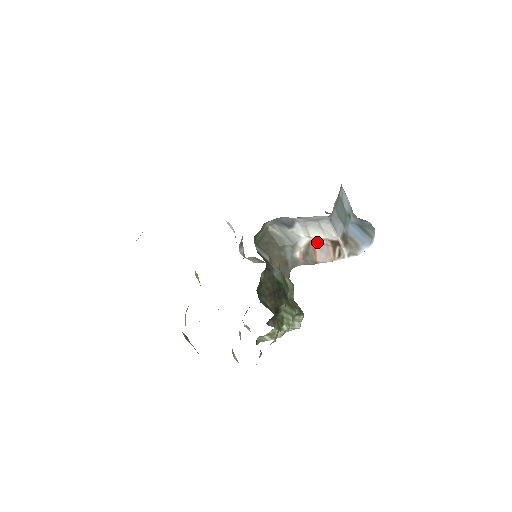
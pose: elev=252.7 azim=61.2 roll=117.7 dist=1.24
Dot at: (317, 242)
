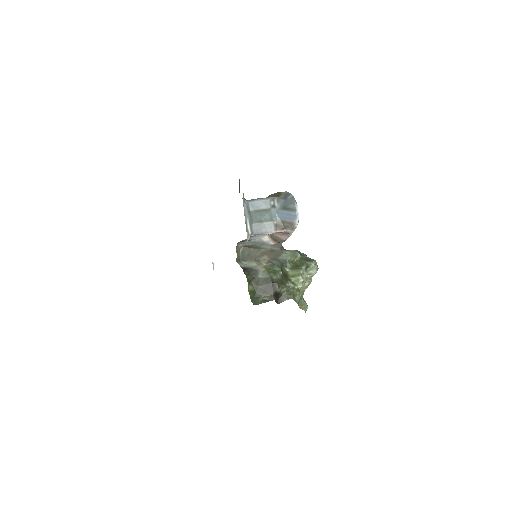
Dot at: (272, 234)
